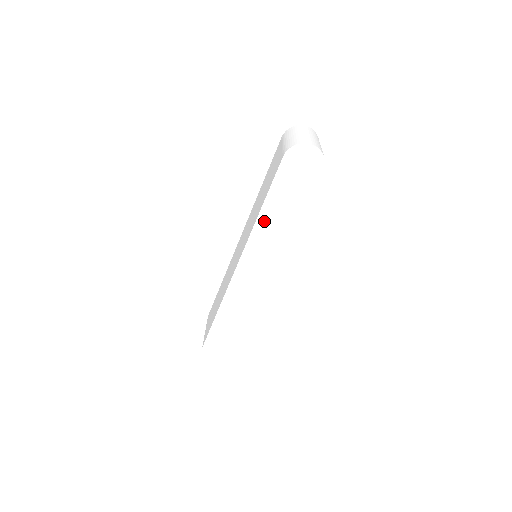
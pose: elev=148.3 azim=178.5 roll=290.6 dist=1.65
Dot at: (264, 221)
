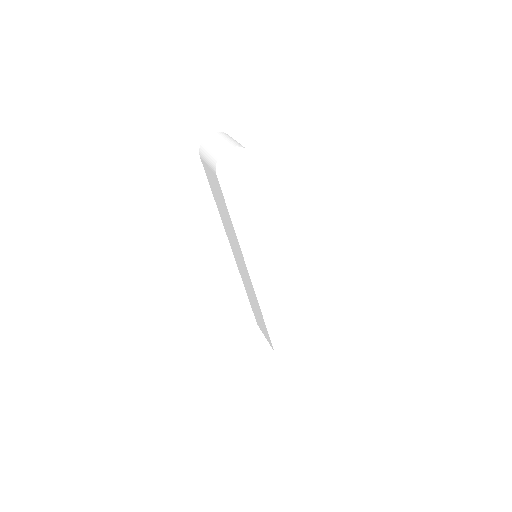
Dot at: (242, 230)
